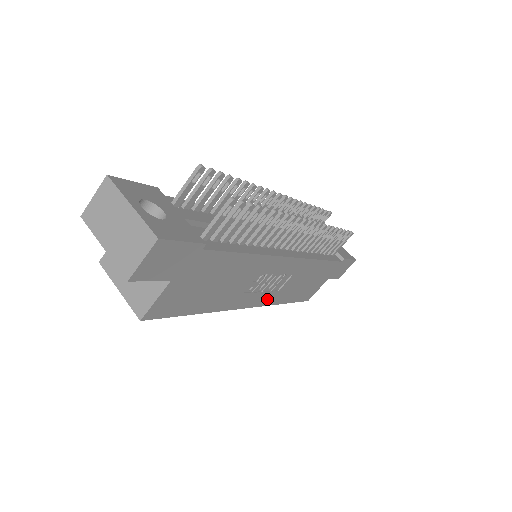
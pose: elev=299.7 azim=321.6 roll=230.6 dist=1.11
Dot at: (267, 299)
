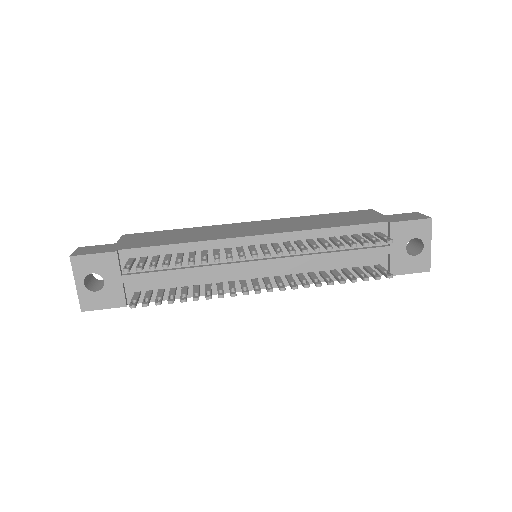
Dot at: occluded
